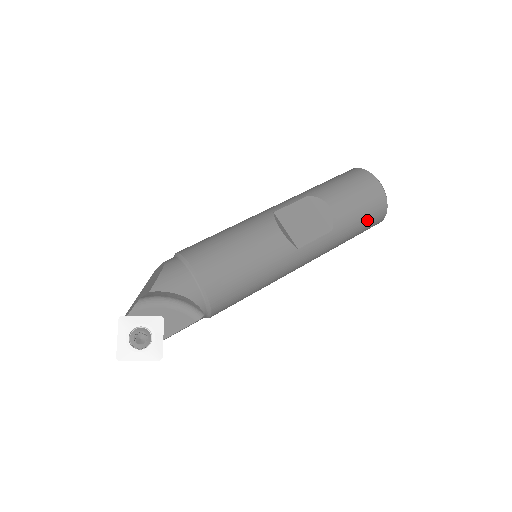
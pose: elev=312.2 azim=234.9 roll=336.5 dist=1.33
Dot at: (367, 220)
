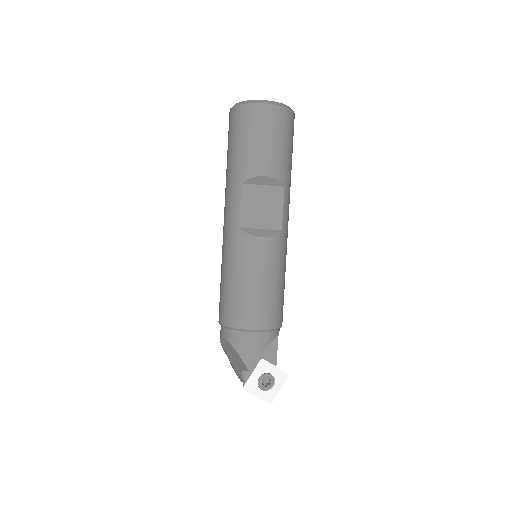
Dot at: (291, 141)
